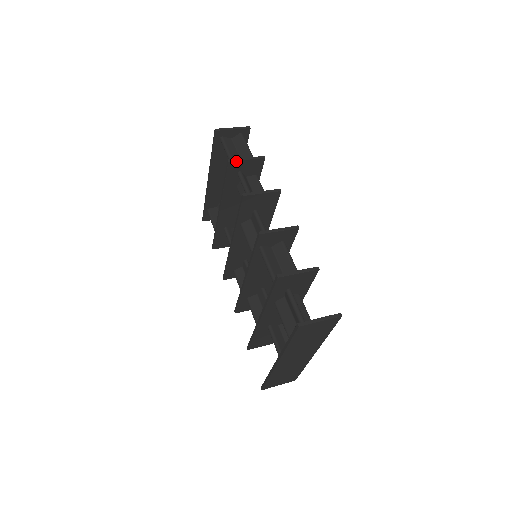
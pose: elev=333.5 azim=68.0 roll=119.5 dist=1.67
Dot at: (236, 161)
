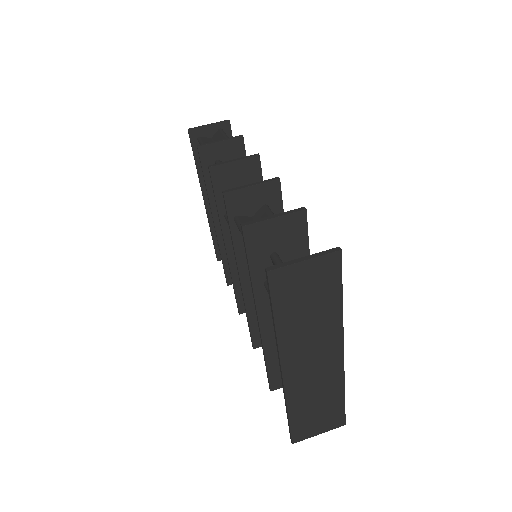
Dot at: (207, 145)
